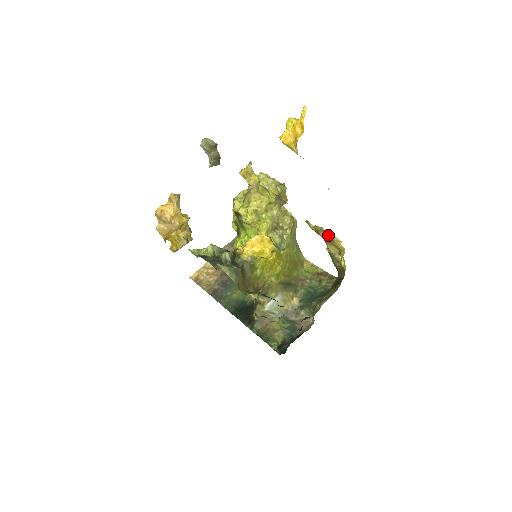
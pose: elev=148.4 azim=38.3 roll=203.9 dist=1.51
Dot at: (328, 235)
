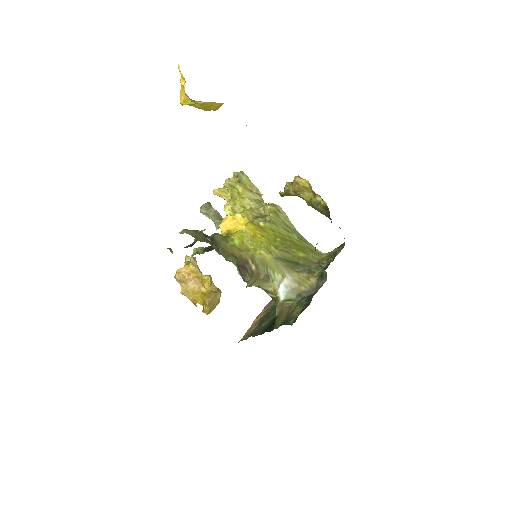
Dot at: (292, 183)
